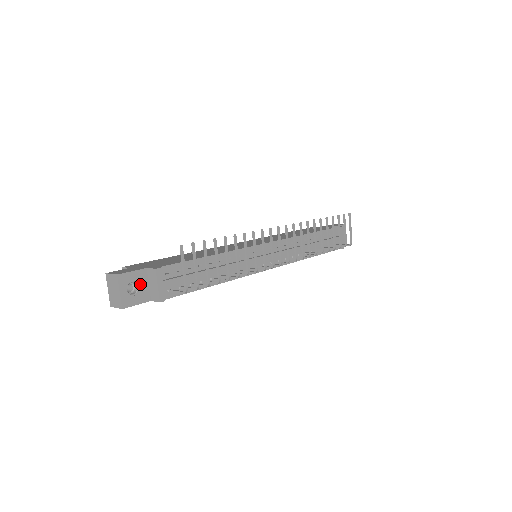
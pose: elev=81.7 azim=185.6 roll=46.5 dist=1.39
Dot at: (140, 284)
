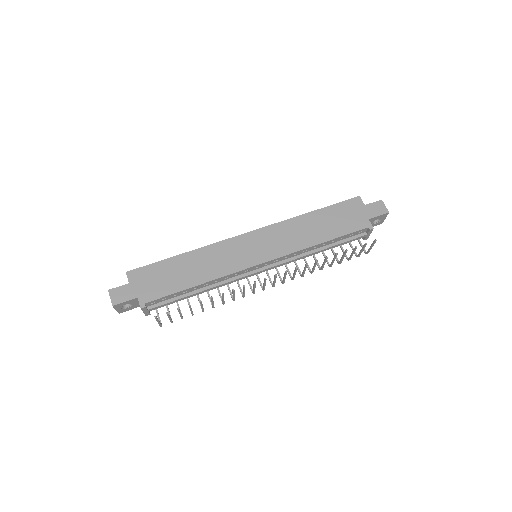
Dot at: (132, 303)
